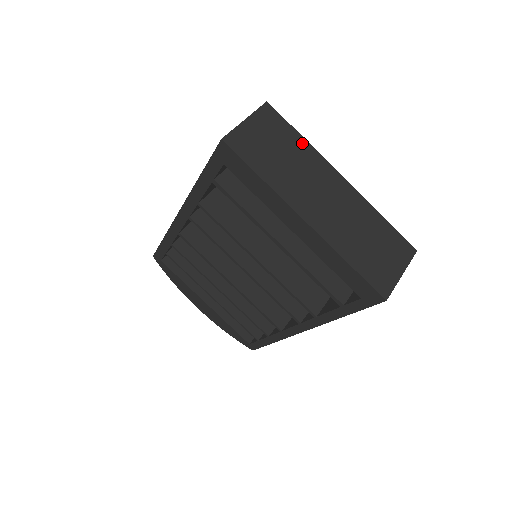
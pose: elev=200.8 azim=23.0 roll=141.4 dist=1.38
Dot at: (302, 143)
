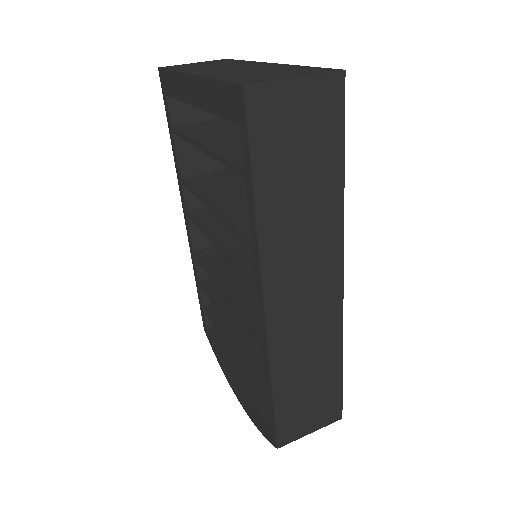
Dot at: occluded
